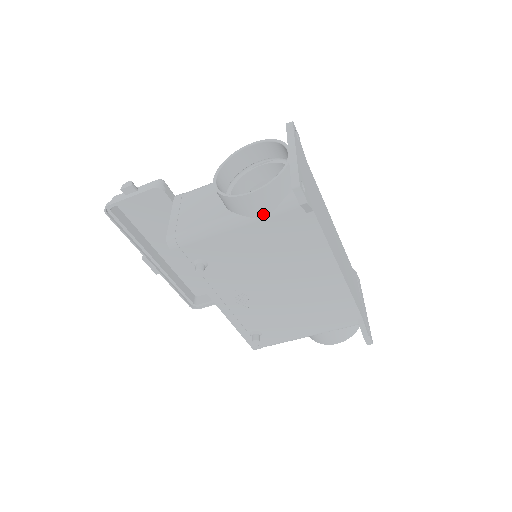
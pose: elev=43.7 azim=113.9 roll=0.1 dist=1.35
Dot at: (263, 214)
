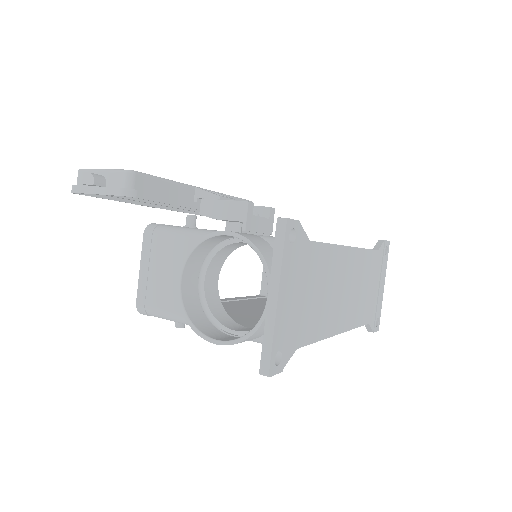
Dot at: occluded
